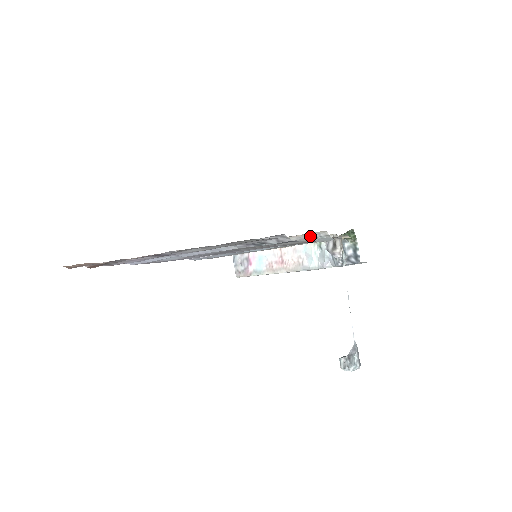
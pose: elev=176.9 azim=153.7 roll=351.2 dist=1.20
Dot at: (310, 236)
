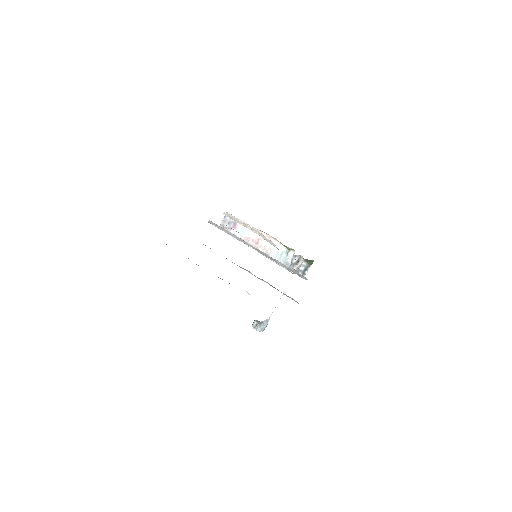
Dot at: (297, 273)
